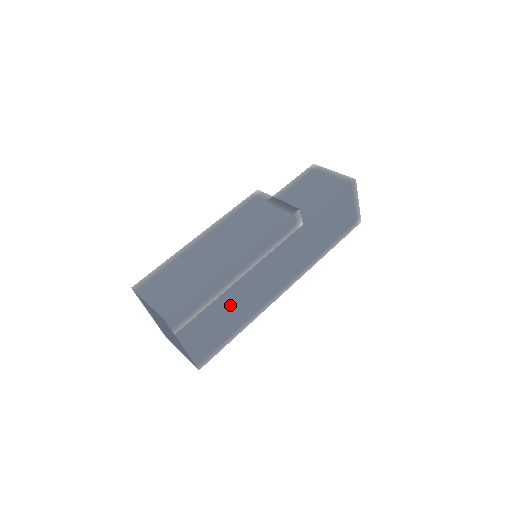
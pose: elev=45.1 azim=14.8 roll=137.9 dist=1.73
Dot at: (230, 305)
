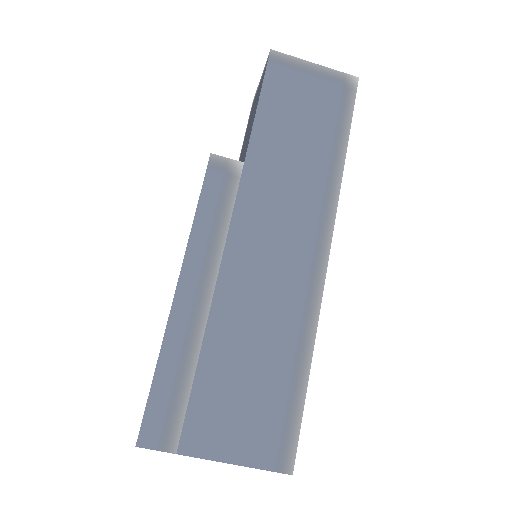
Dot at: (238, 347)
